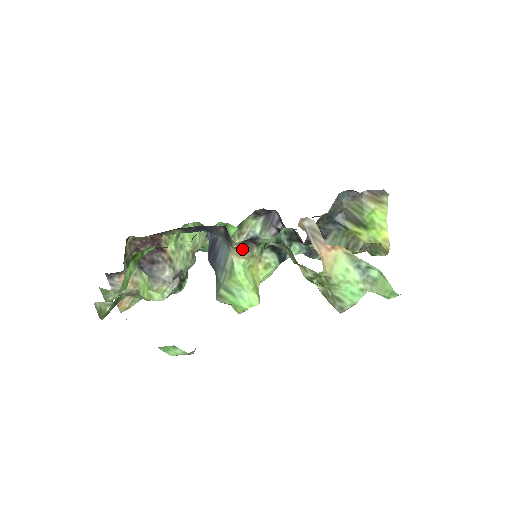
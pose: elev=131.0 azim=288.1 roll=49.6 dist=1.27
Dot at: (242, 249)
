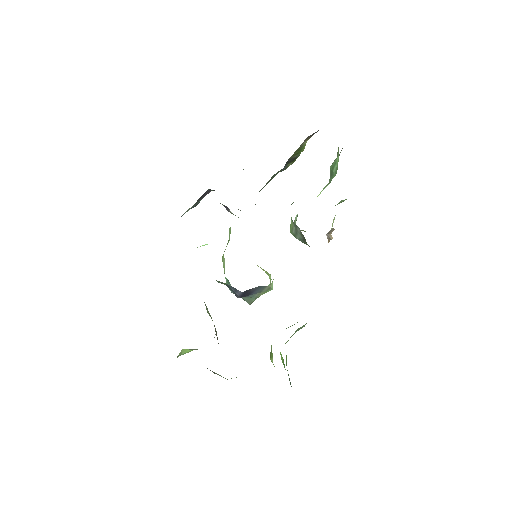
Dot at: occluded
